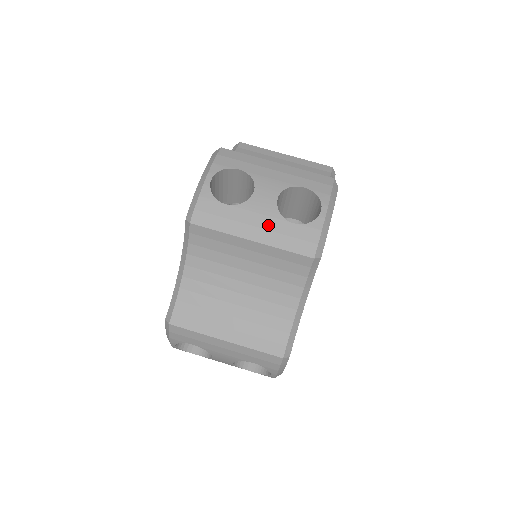
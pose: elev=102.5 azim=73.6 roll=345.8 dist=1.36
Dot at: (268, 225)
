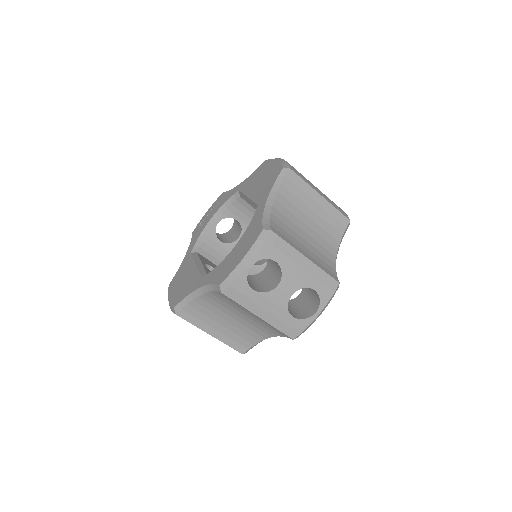
Dot at: (275, 312)
